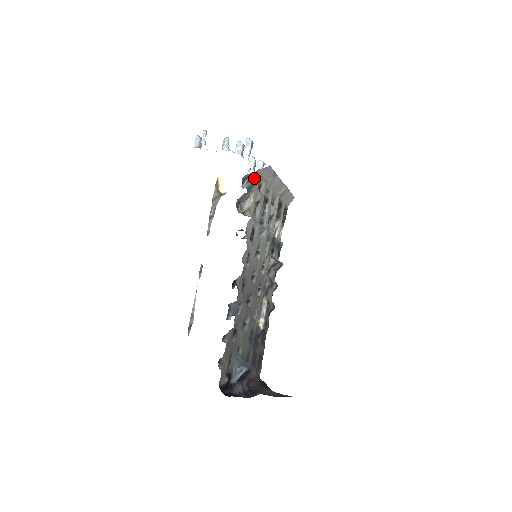
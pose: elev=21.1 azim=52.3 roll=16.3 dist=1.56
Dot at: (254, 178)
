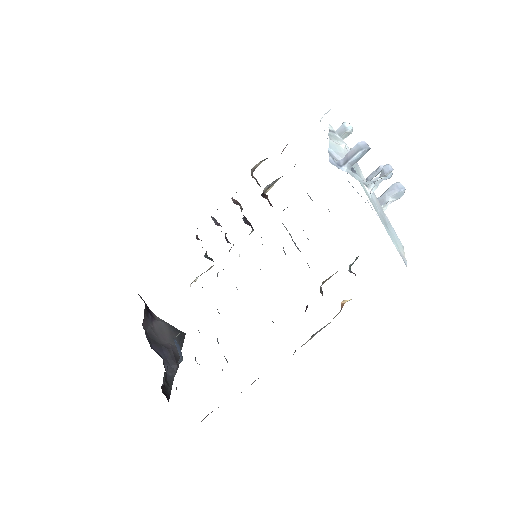
Dot at: occluded
